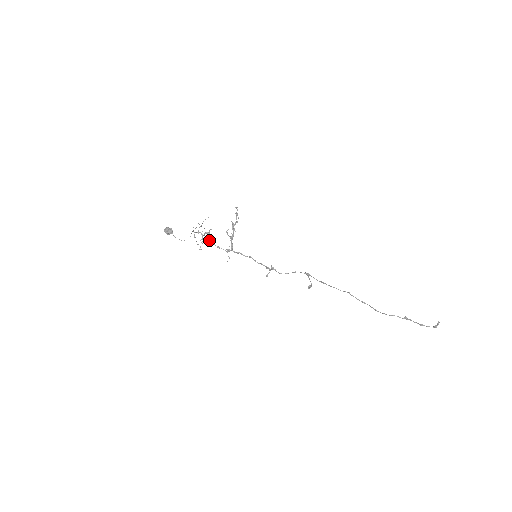
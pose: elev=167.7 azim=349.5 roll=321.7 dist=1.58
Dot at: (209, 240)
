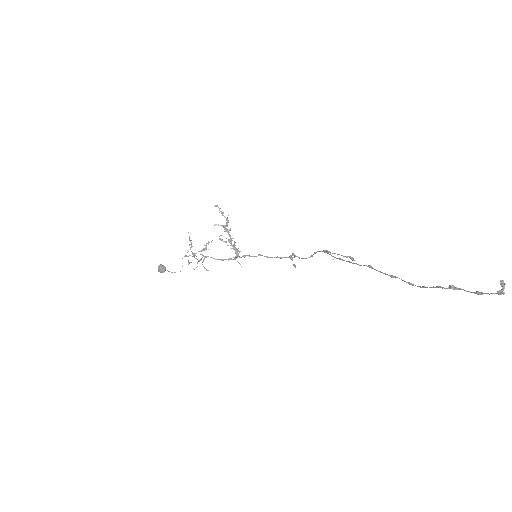
Dot at: occluded
